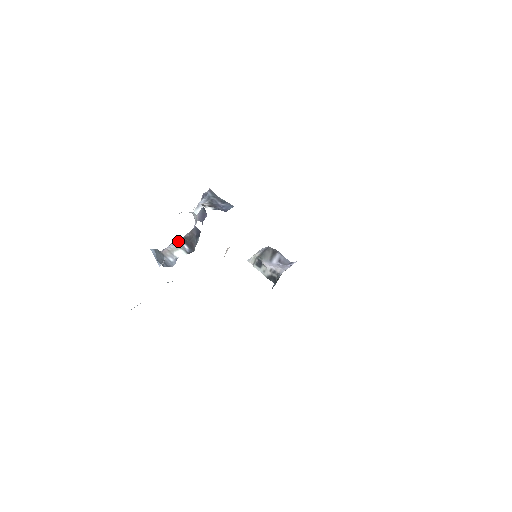
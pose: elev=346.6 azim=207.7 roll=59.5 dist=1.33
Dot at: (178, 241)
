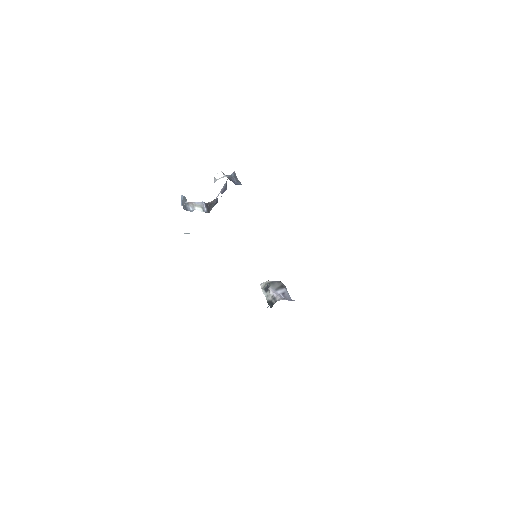
Dot at: (202, 203)
